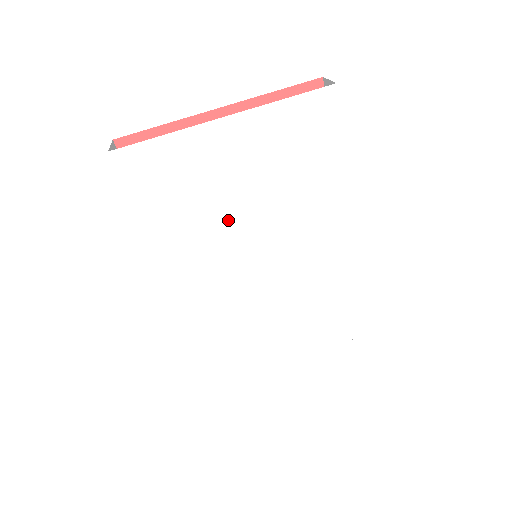
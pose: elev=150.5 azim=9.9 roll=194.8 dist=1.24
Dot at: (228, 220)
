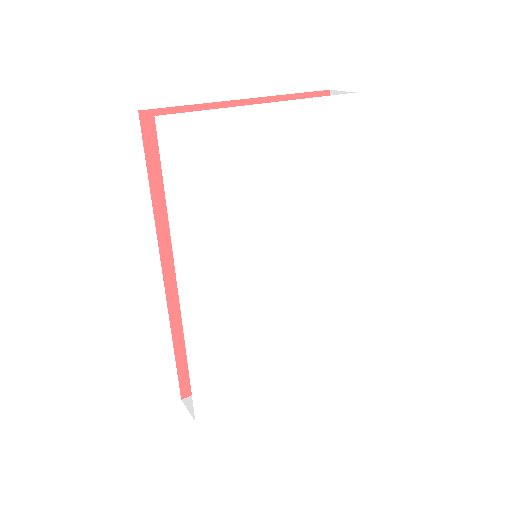
Dot at: (249, 211)
